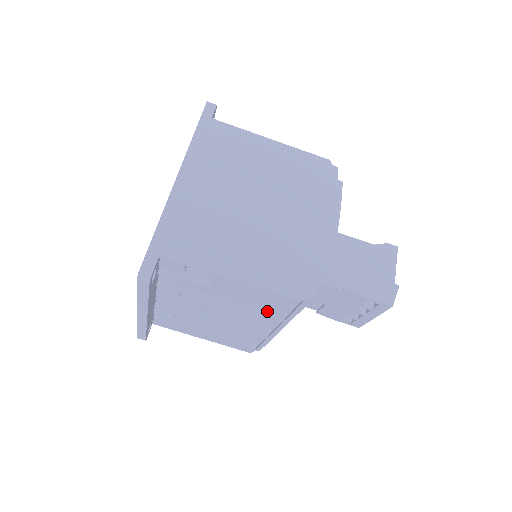
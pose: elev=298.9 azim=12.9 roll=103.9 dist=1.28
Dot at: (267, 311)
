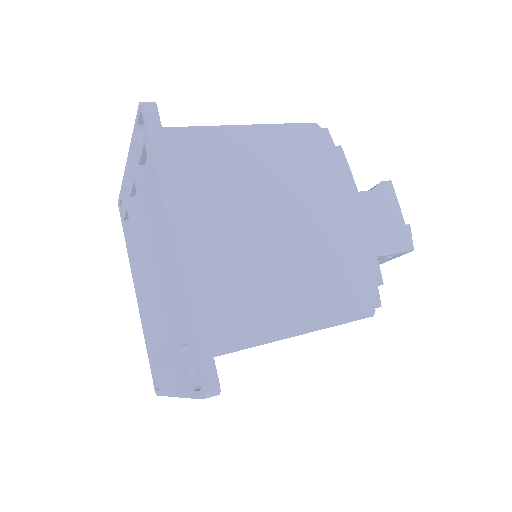
Dot at: occluded
